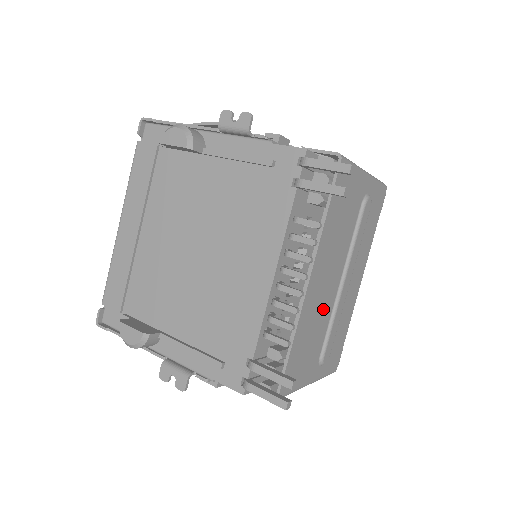
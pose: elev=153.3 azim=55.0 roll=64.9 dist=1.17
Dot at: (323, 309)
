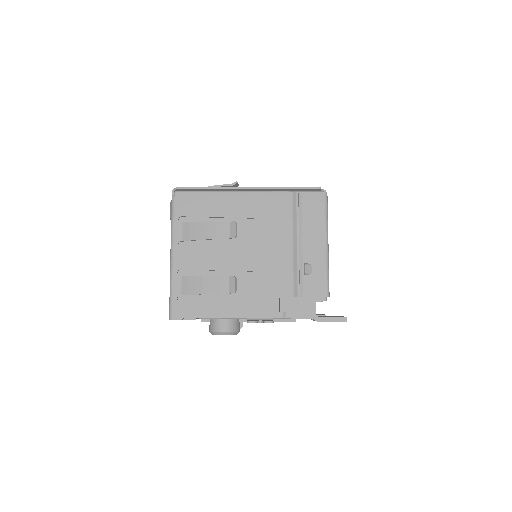
Dot at: occluded
